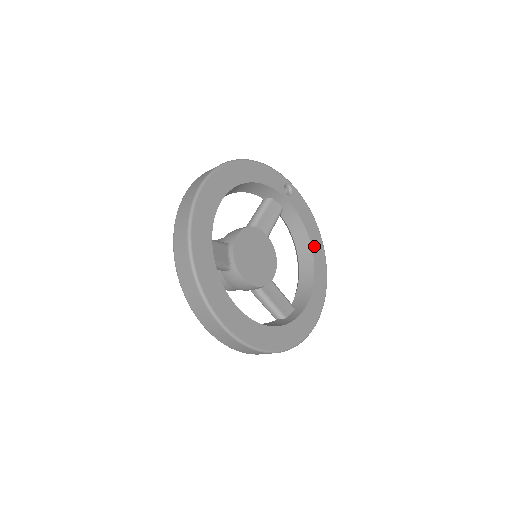
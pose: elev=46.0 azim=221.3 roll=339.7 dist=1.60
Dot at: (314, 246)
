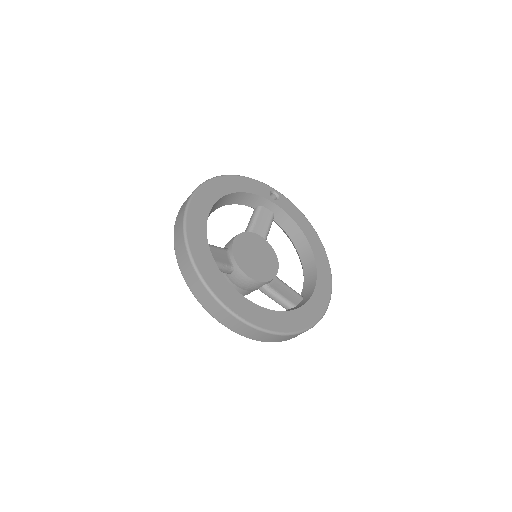
Dot at: (311, 241)
